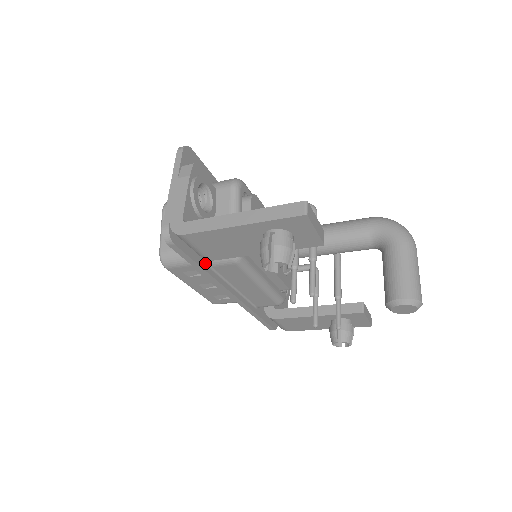
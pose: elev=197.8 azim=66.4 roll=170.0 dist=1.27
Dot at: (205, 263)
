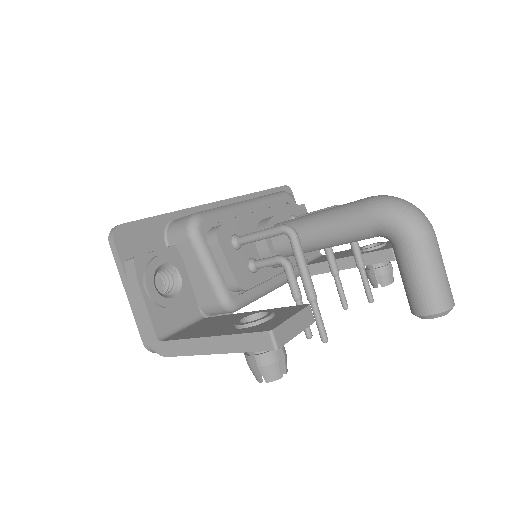
Dot at: occluded
